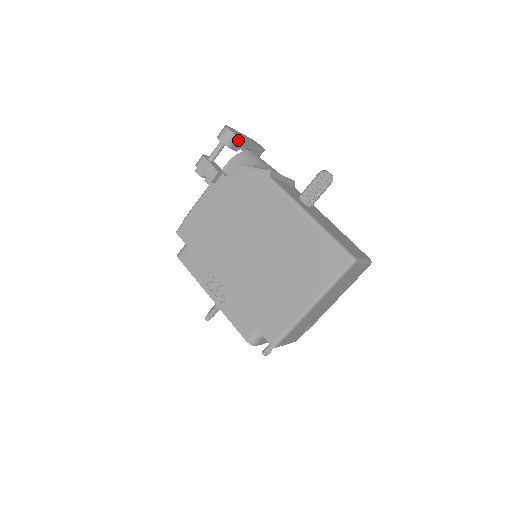
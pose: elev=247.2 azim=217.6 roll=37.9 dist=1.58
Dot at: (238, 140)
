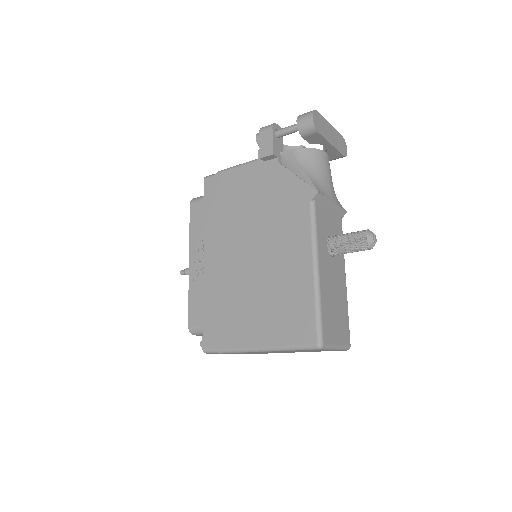
Dot at: (316, 134)
